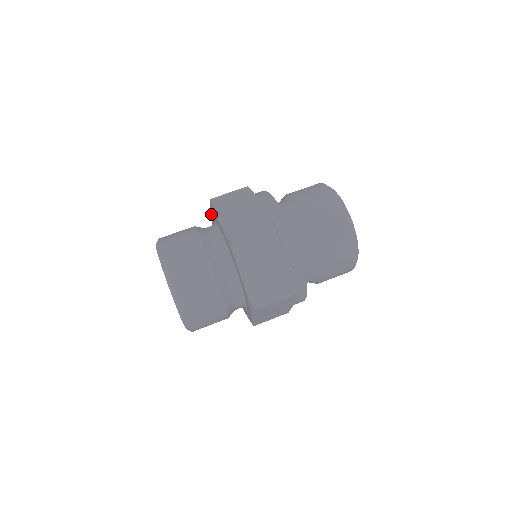
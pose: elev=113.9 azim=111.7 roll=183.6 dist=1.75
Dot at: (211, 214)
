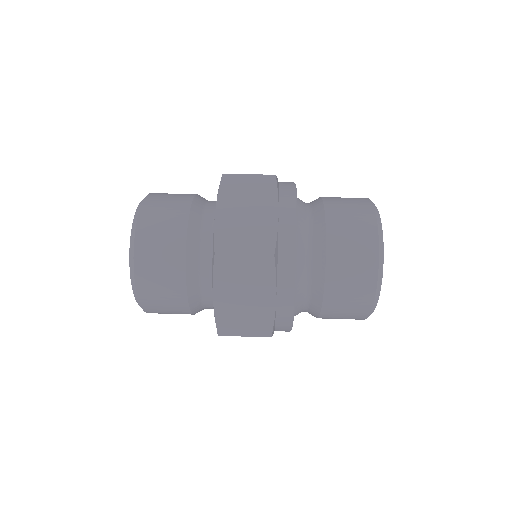
Dot at: occluded
